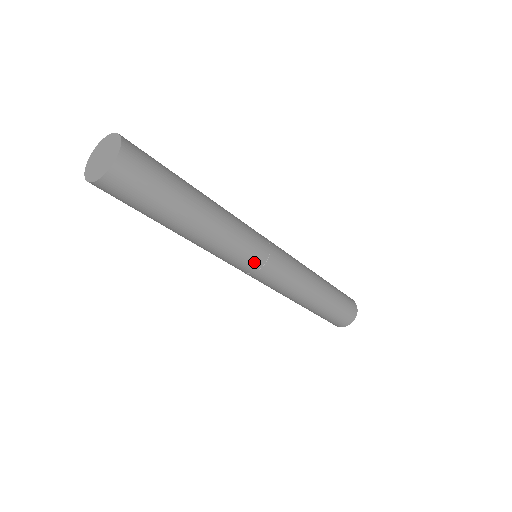
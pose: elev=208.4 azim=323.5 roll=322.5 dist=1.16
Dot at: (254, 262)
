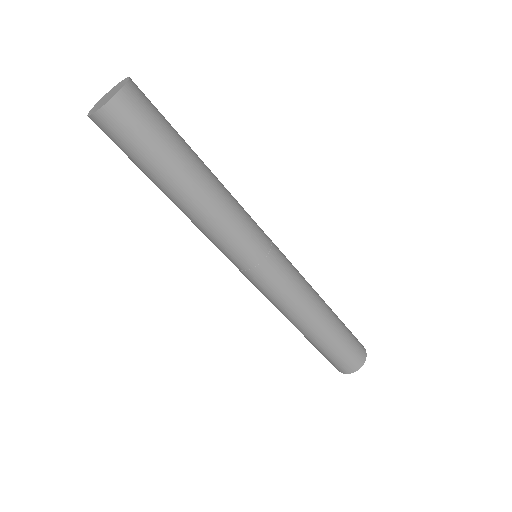
Dot at: (261, 243)
